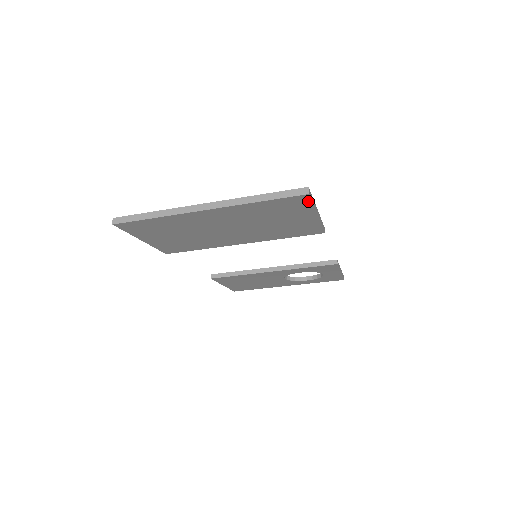
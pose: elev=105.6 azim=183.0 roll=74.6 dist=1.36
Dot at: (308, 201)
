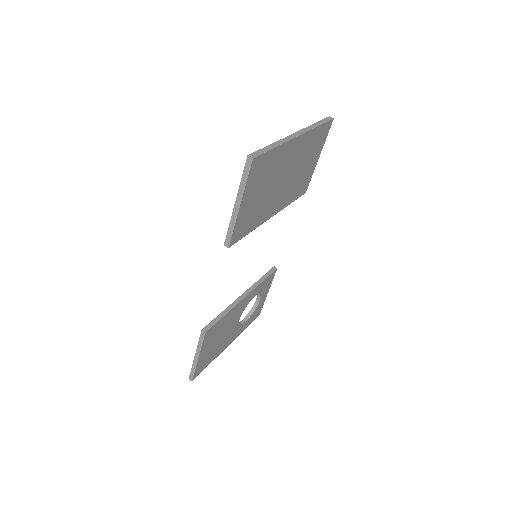
Dot at: (328, 130)
